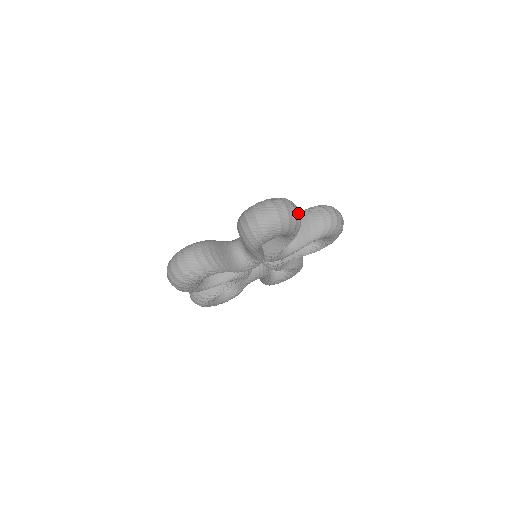
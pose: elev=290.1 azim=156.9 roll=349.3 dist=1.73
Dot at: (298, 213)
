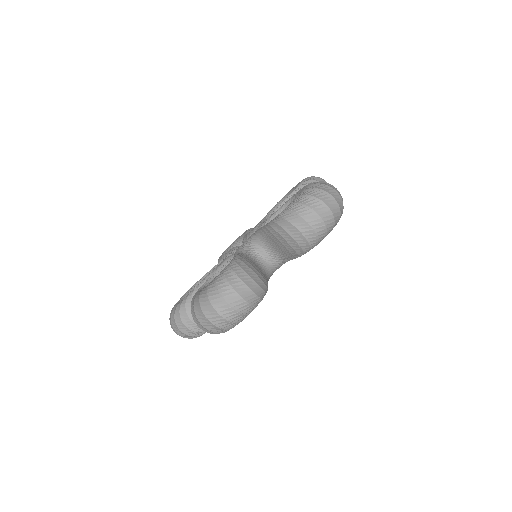
Dot at: occluded
